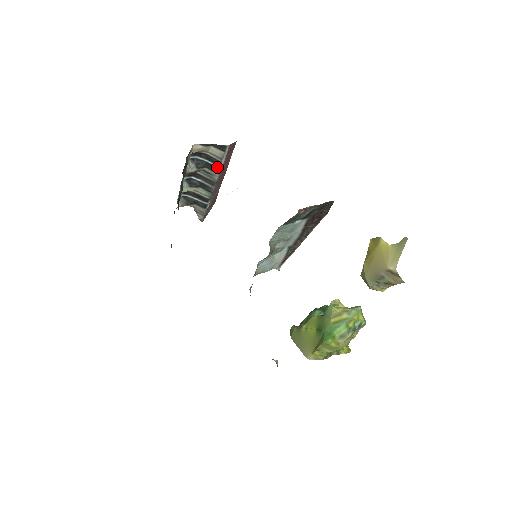
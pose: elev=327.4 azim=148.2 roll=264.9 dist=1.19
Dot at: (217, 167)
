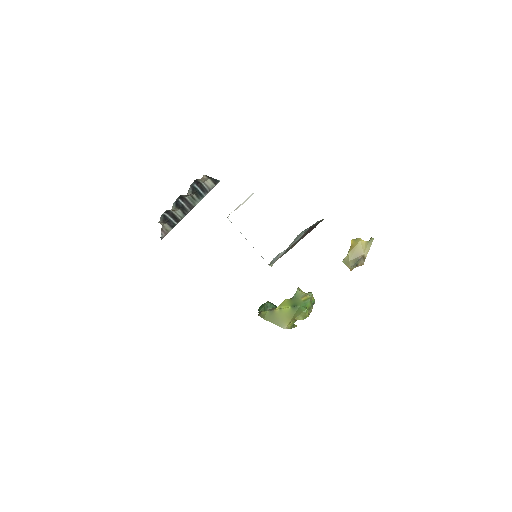
Dot at: (203, 195)
